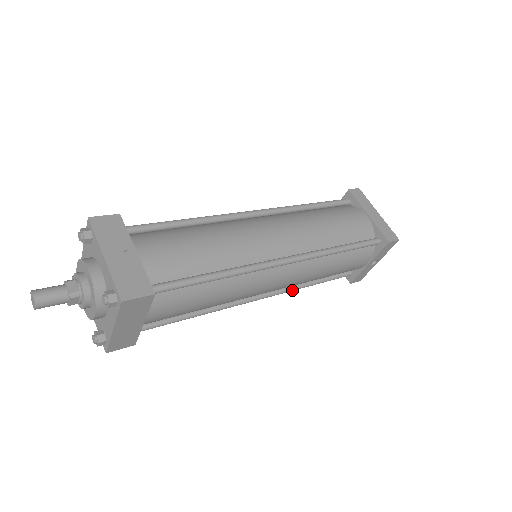
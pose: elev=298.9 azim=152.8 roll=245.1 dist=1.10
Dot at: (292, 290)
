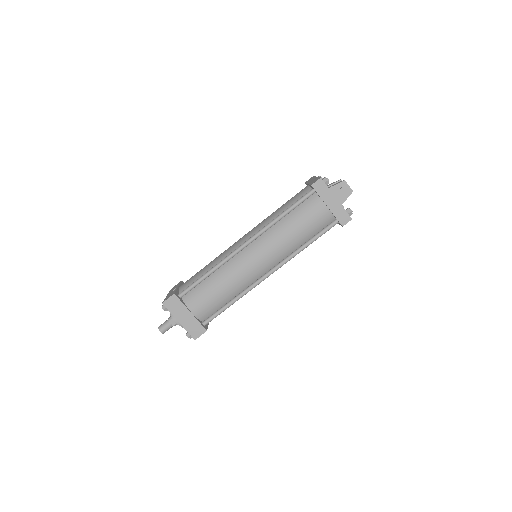
Dot at: occluded
